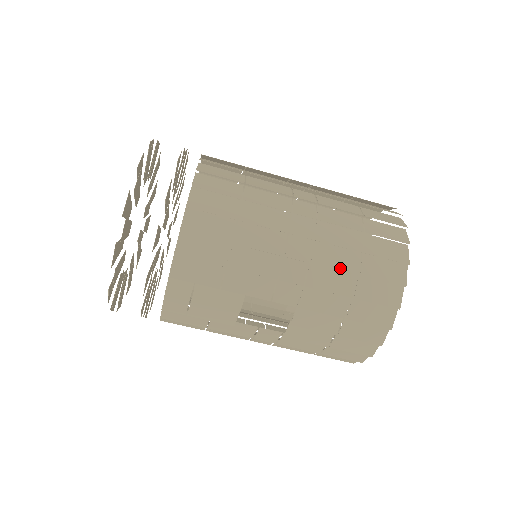
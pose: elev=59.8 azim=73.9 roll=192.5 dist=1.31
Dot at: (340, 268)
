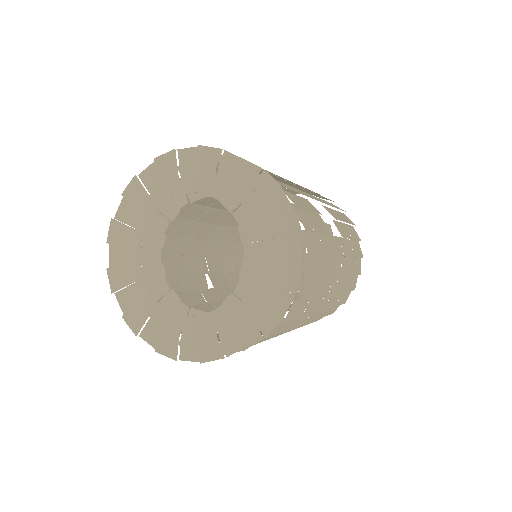
Dot at: occluded
